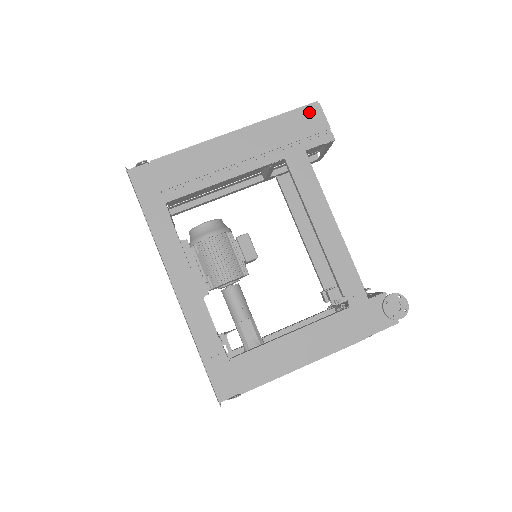
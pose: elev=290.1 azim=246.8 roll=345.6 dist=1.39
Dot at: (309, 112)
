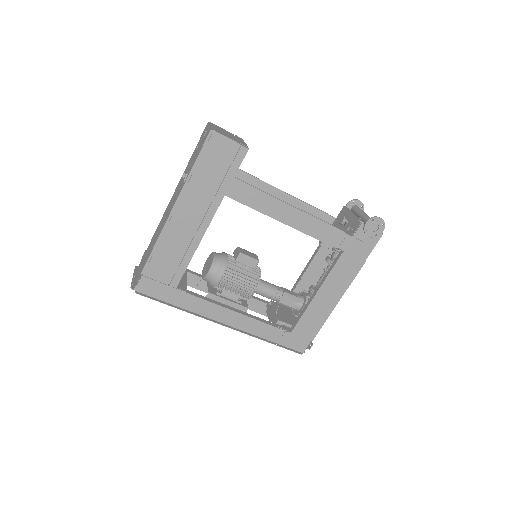
Dot at: (212, 145)
